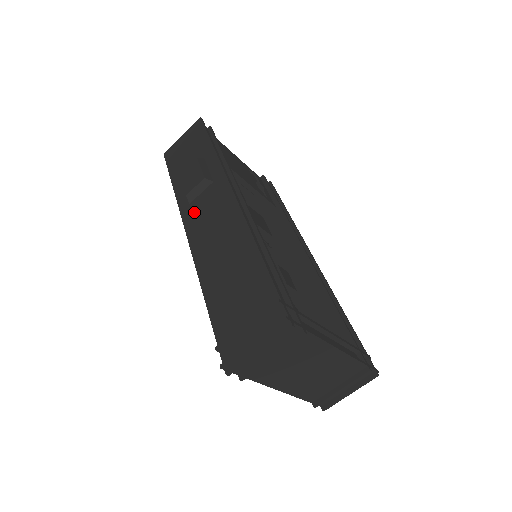
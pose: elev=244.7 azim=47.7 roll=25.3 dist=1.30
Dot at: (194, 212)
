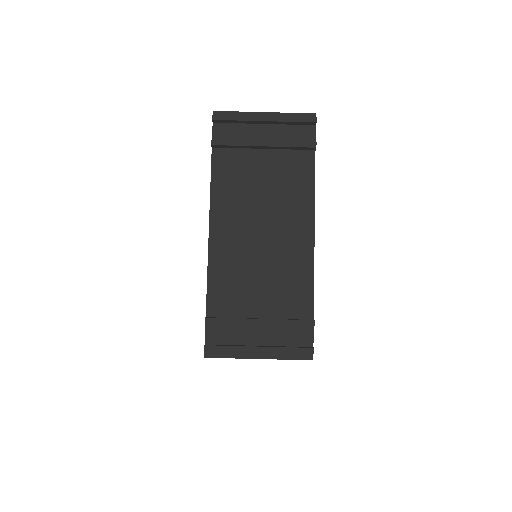
Dot at: occluded
